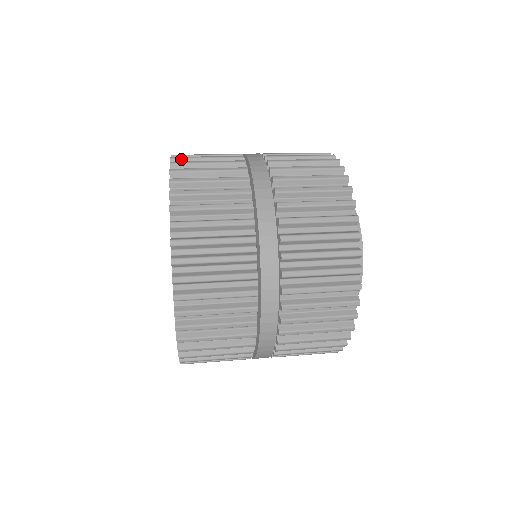
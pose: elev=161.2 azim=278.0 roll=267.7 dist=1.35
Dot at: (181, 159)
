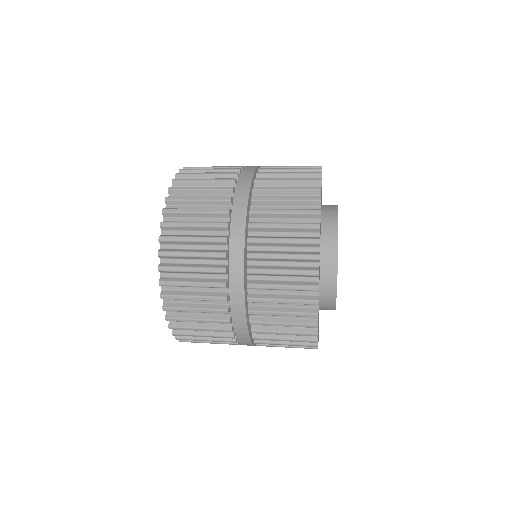
Dot at: (177, 190)
